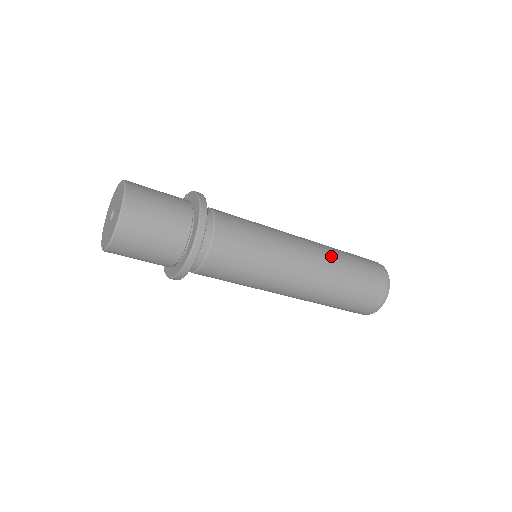
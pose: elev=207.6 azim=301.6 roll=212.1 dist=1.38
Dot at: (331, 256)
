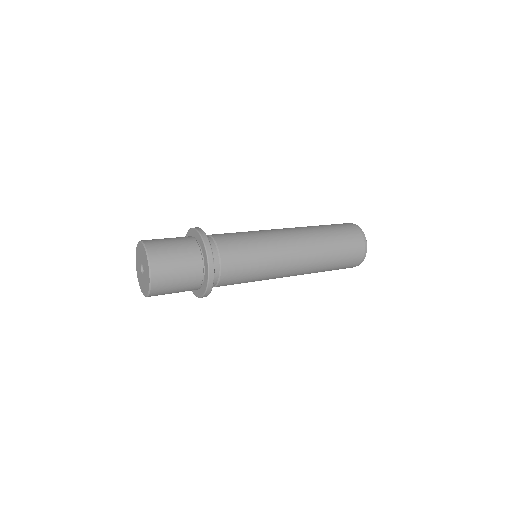
Dot at: (314, 238)
